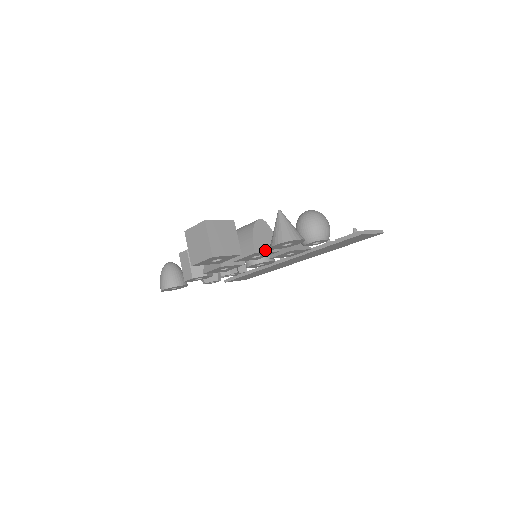
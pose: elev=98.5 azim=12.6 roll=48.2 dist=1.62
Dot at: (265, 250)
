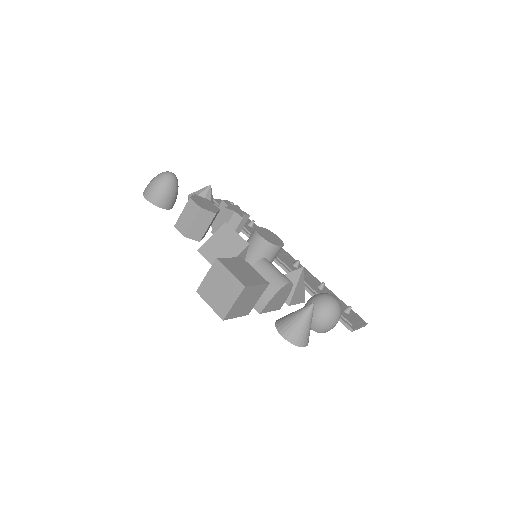
Dot at: (270, 310)
